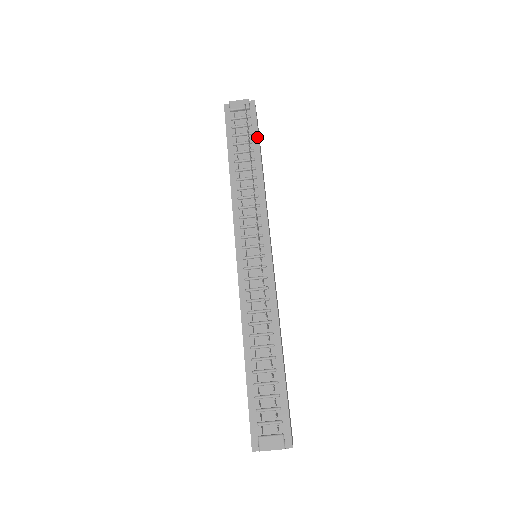
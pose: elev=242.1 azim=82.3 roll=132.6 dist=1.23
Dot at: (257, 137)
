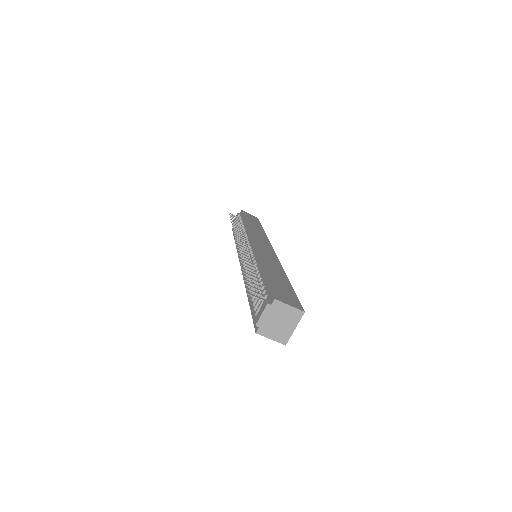
Dot at: (243, 218)
